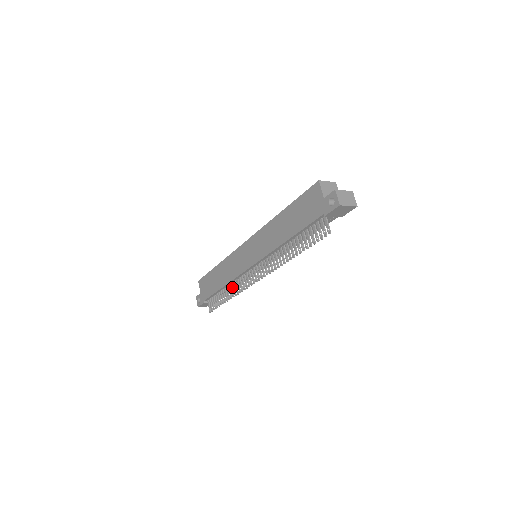
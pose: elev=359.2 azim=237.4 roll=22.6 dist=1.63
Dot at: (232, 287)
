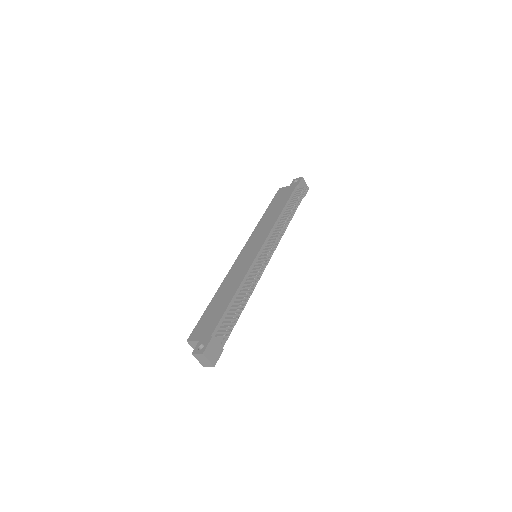
Dot at: (246, 286)
